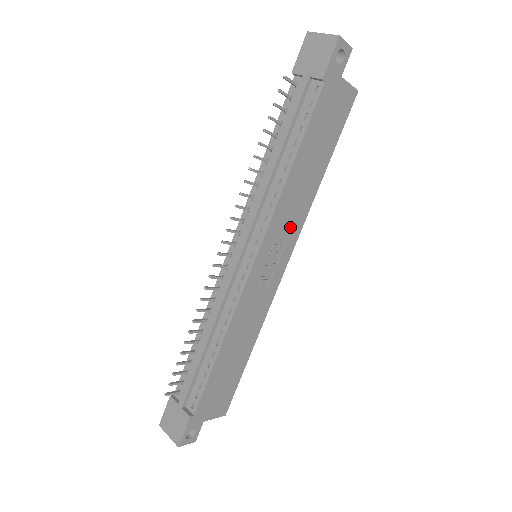
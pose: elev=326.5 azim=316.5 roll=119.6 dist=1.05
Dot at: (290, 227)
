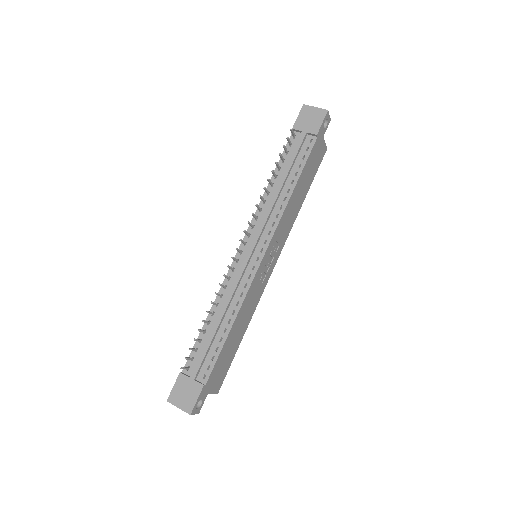
Dot at: (283, 235)
